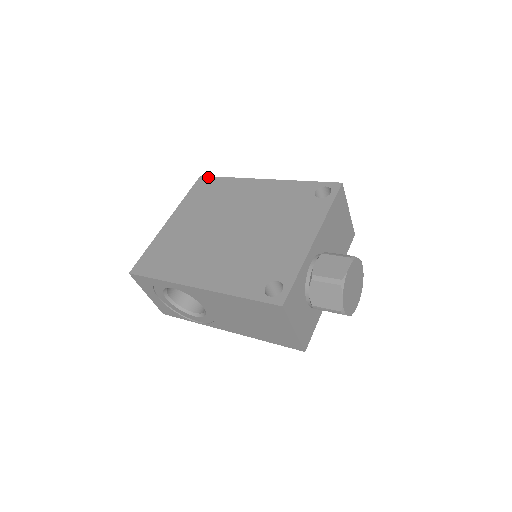
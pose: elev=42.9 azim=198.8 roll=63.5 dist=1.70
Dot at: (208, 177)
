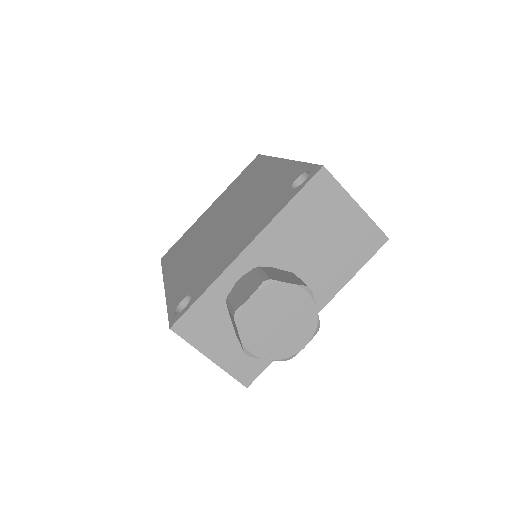
Dot at: (260, 156)
